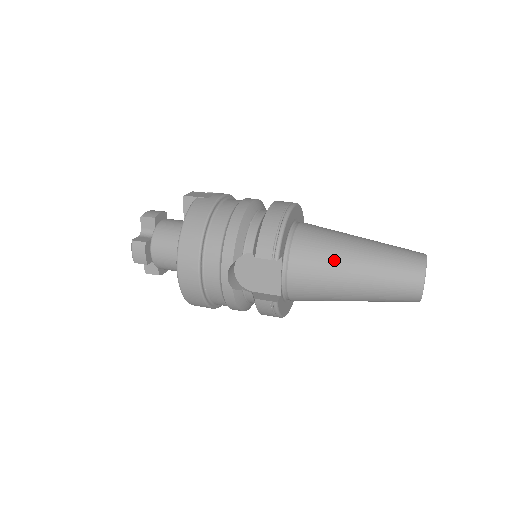
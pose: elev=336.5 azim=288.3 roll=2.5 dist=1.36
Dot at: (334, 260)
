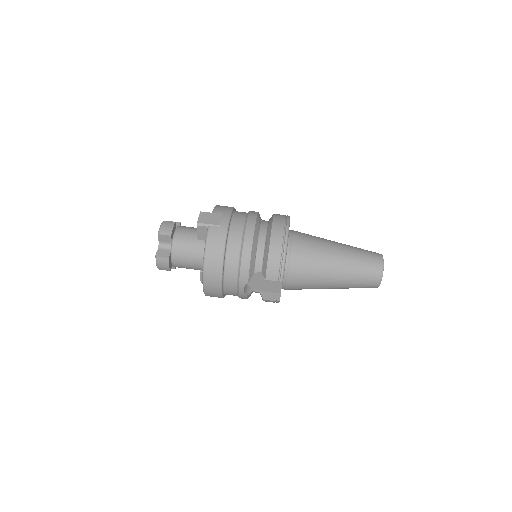
Dot at: (321, 272)
